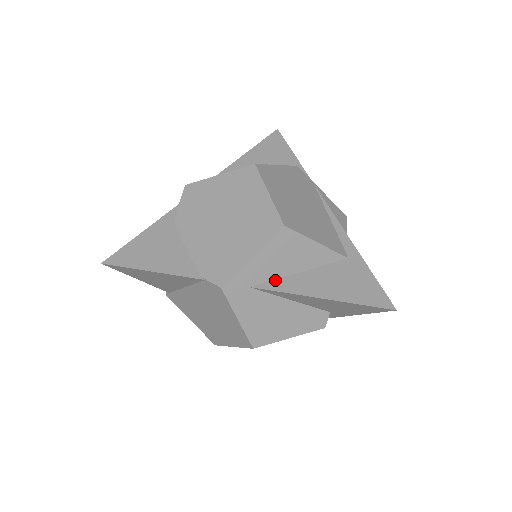
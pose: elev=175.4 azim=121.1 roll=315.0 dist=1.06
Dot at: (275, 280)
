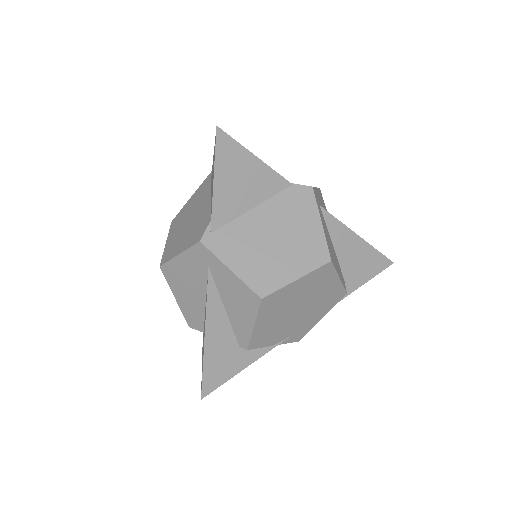
Dot at: occluded
